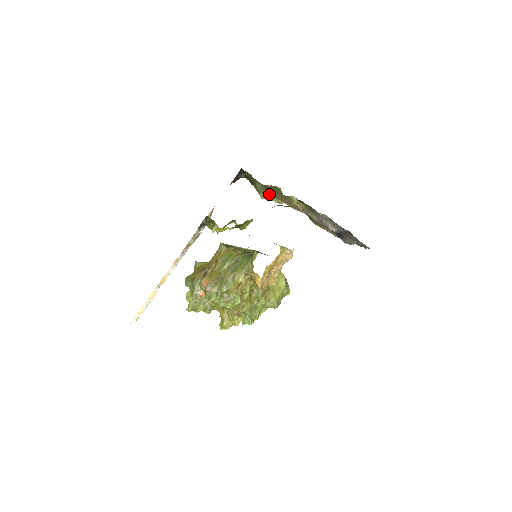
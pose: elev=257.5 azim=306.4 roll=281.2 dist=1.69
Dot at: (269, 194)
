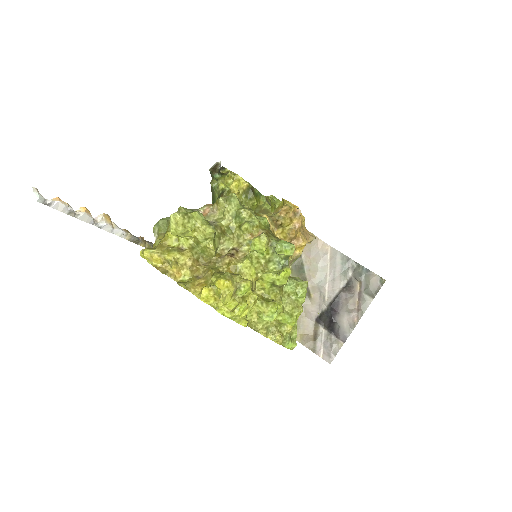
Dot at: occluded
